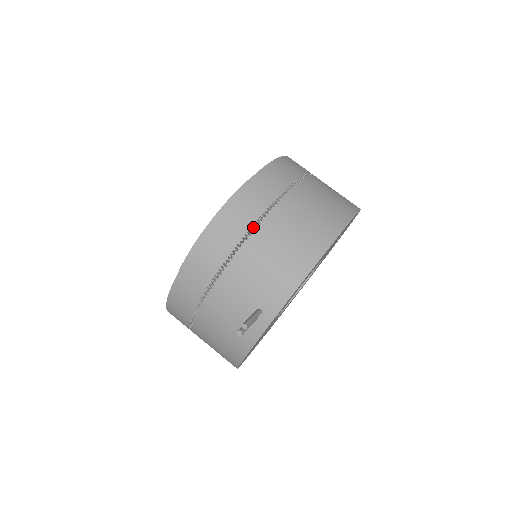
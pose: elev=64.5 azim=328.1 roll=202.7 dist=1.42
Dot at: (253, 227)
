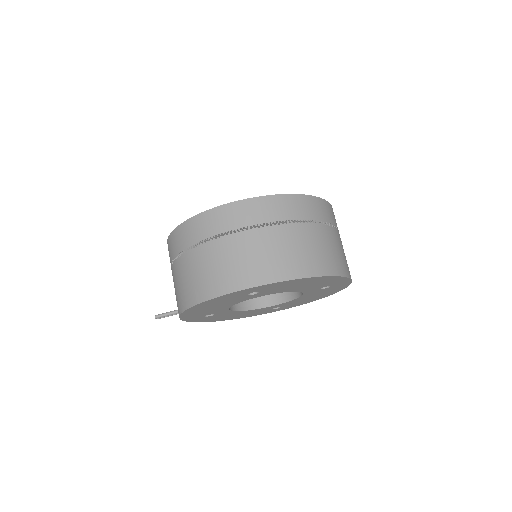
Dot at: occluded
